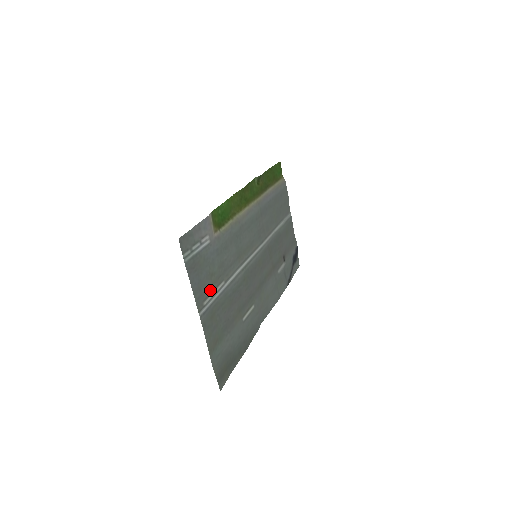
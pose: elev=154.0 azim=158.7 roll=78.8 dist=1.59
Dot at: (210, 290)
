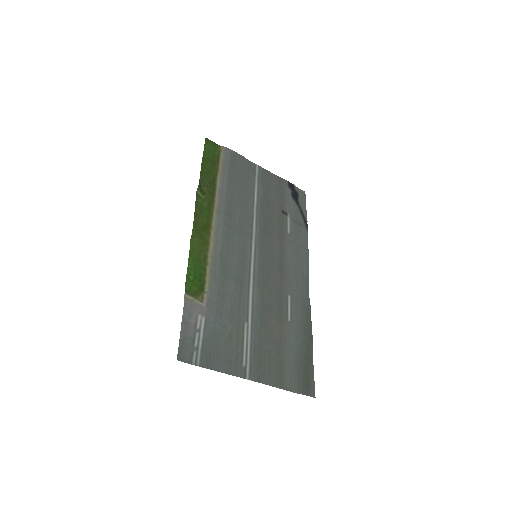
Dot at: (239, 348)
